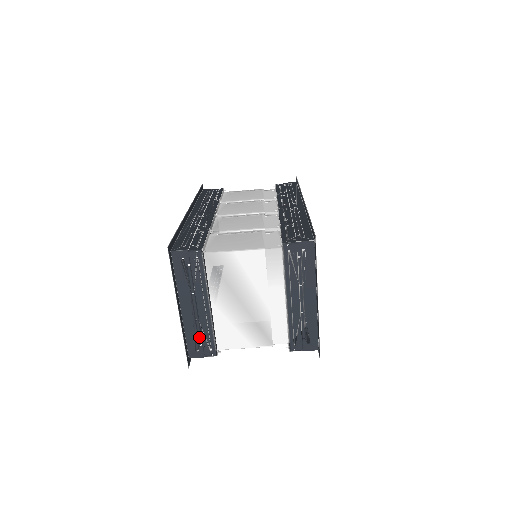
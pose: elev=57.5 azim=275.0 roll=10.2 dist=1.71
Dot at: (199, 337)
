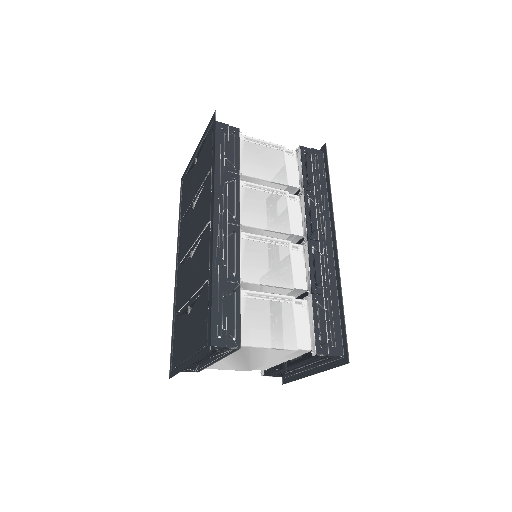
Dot at: (191, 368)
